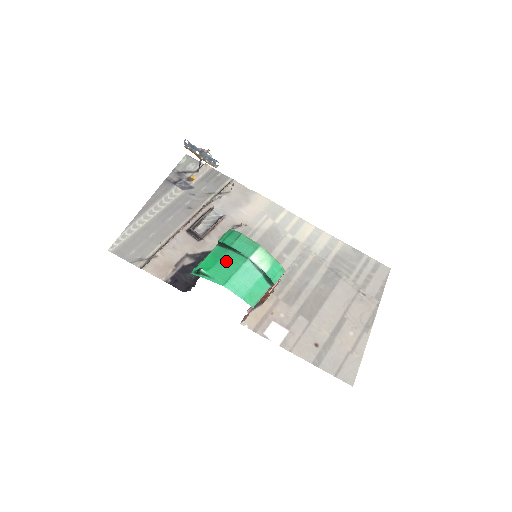
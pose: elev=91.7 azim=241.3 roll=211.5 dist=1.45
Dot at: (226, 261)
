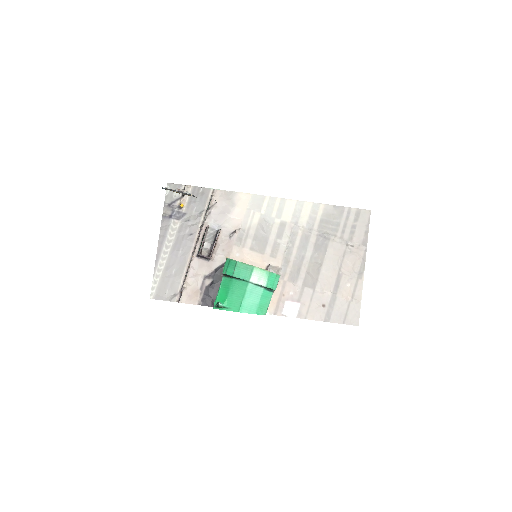
Dot at: (234, 290)
